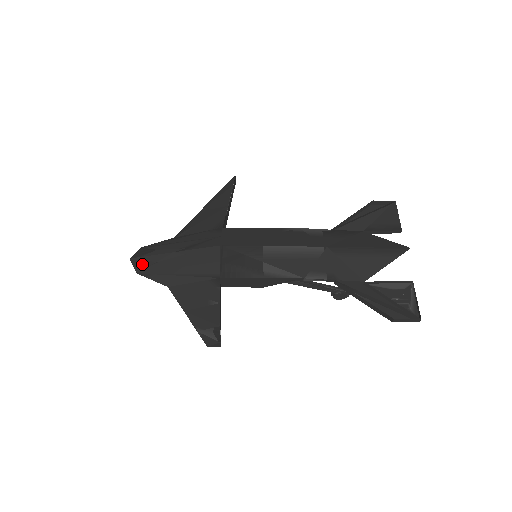
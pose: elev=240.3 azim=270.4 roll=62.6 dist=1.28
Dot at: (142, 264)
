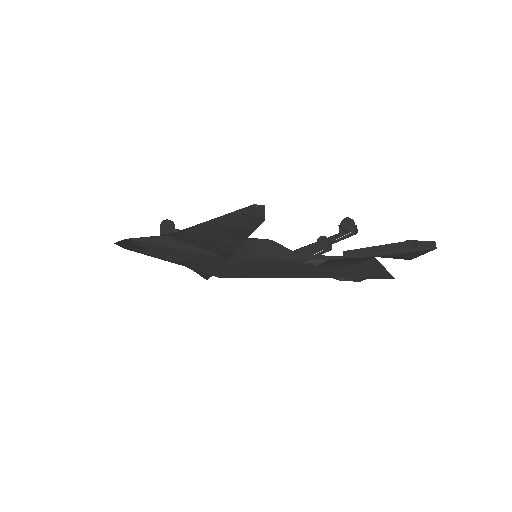
Dot at: (131, 250)
